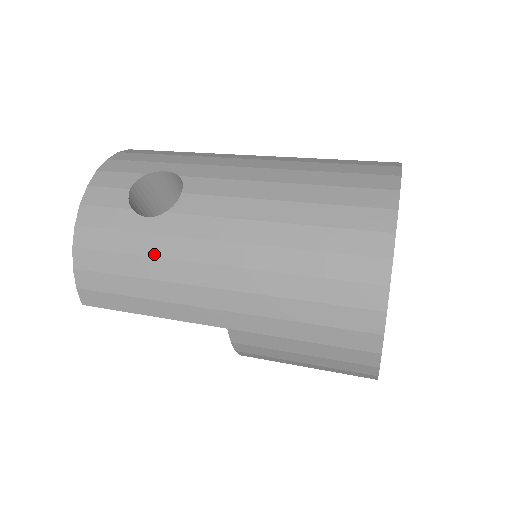
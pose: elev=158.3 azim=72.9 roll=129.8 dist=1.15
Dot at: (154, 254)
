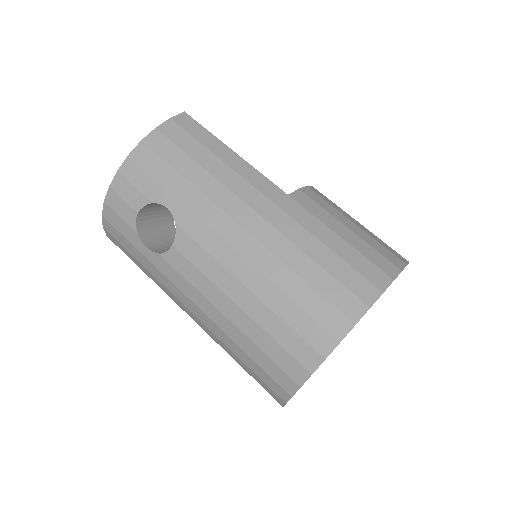
Dot at: (152, 273)
